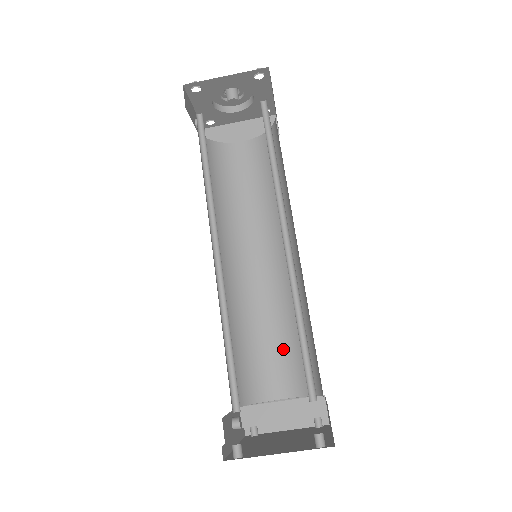
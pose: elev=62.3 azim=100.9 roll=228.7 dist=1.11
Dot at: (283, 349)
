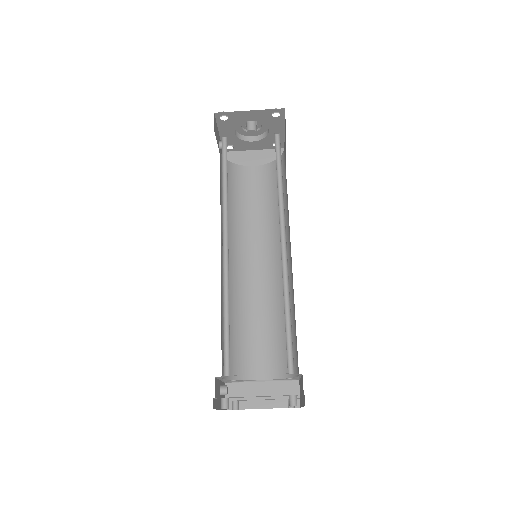
Dot at: (268, 338)
